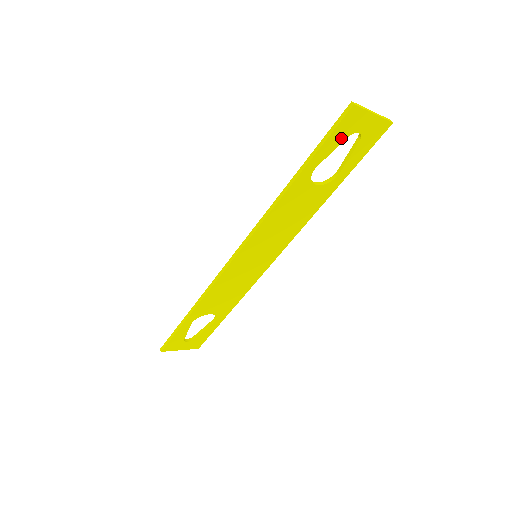
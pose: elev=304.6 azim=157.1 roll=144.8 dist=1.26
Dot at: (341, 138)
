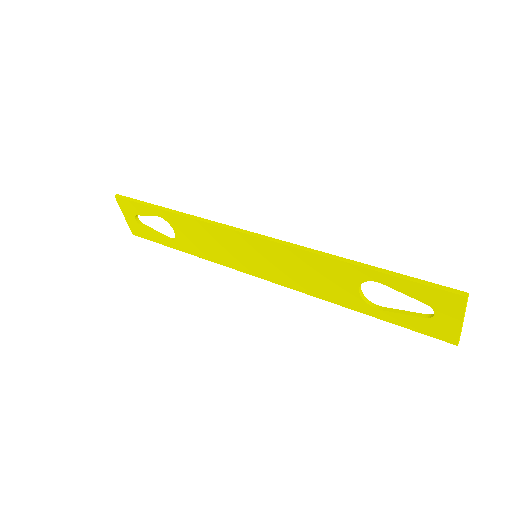
Dot at: (422, 297)
